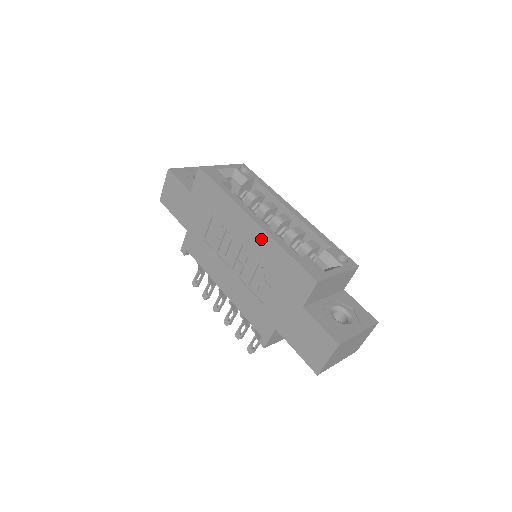
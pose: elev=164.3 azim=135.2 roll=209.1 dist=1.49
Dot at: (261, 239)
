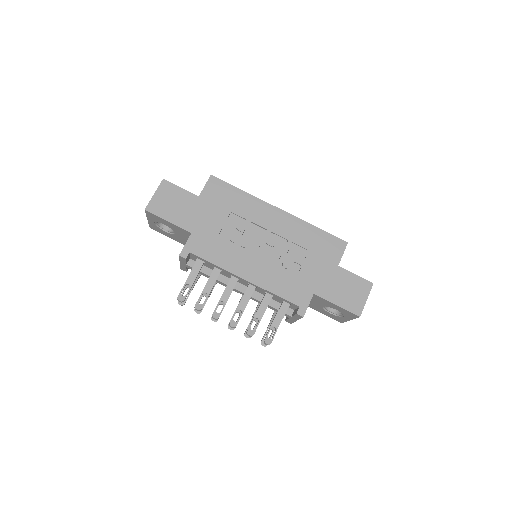
Dot at: (291, 223)
